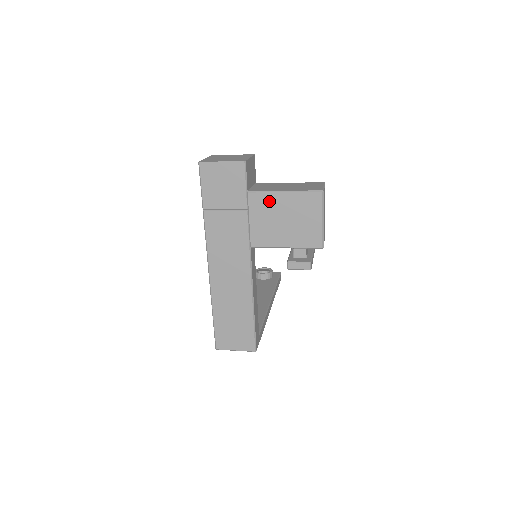
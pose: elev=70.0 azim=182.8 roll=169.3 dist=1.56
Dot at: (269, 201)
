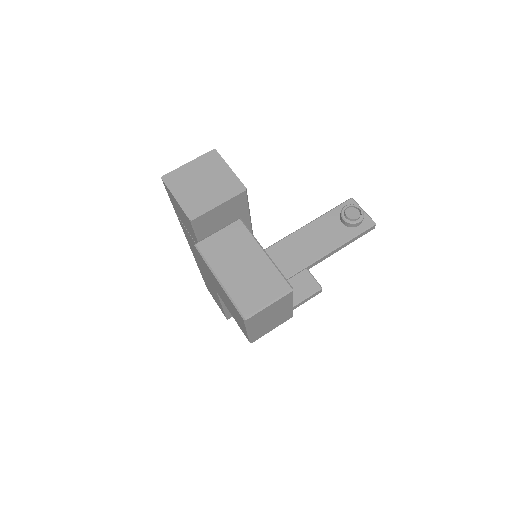
Dot at: (209, 270)
